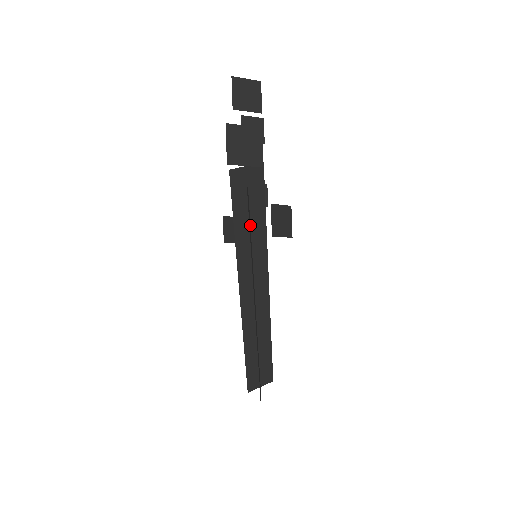
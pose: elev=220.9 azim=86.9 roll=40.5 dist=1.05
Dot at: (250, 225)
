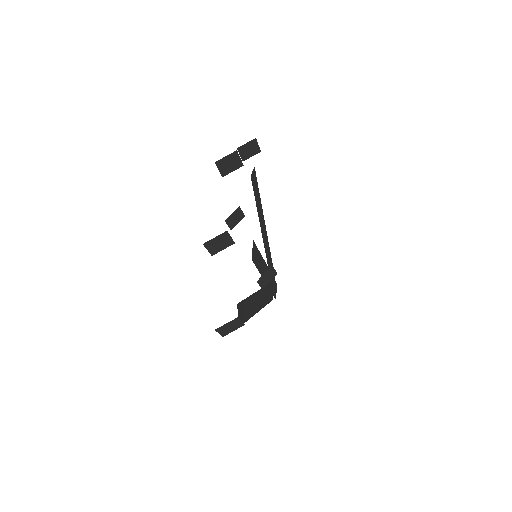
Dot at: (246, 310)
